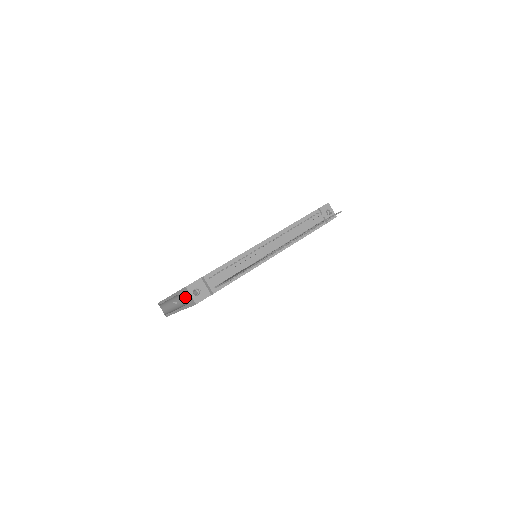
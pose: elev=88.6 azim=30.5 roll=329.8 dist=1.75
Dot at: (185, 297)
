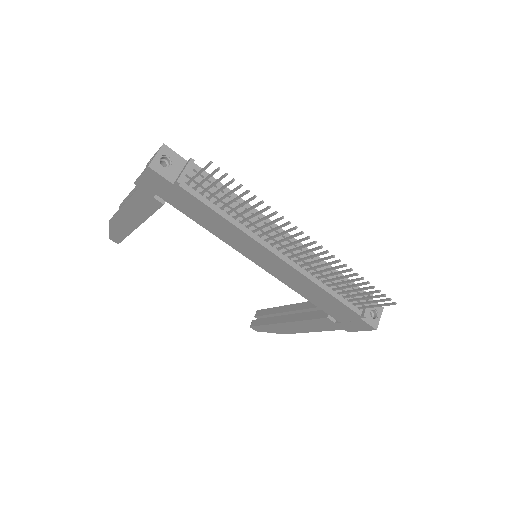
Dot at: (149, 162)
